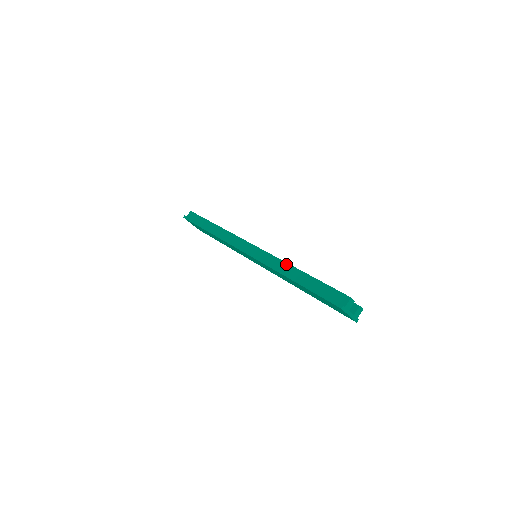
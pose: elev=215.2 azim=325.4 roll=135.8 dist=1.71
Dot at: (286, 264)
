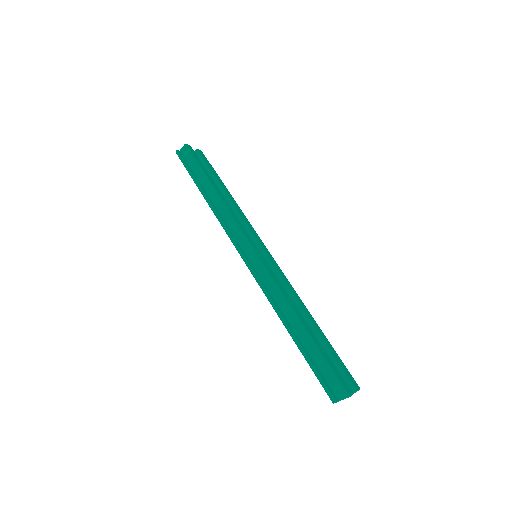
Dot at: (286, 302)
